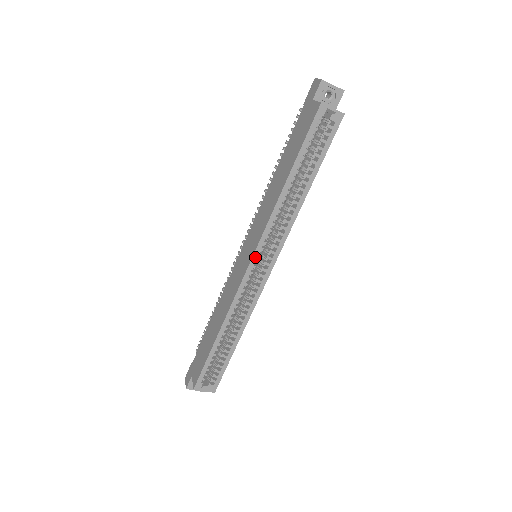
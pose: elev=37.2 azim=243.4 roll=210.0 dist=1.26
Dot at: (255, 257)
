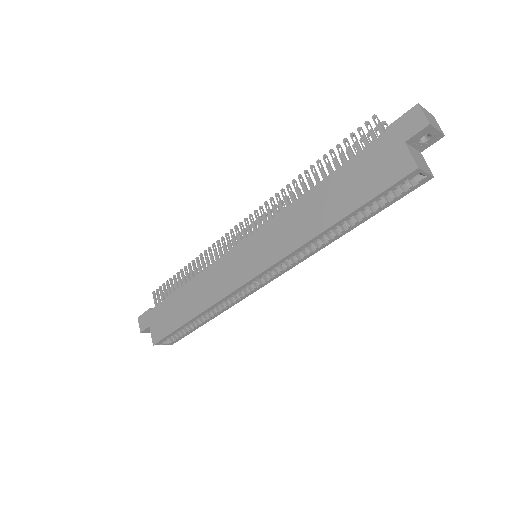
Dot at: (261, 275)
